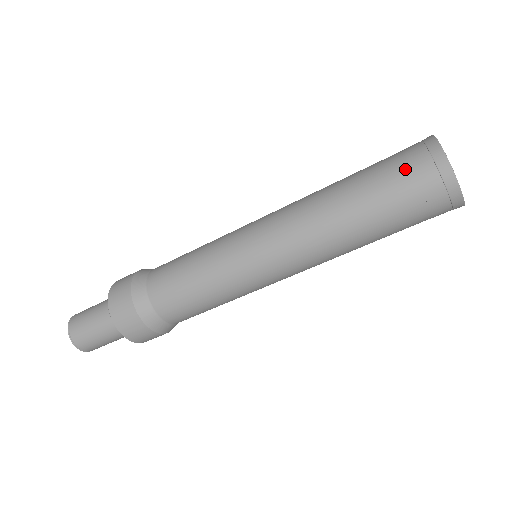
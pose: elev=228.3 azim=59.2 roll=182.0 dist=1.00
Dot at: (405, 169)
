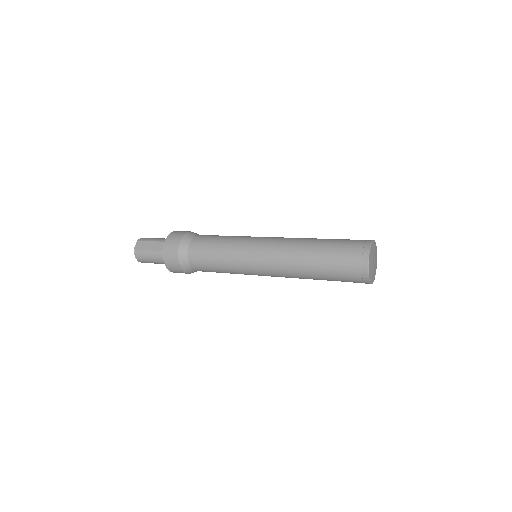
Dot at: occluded
